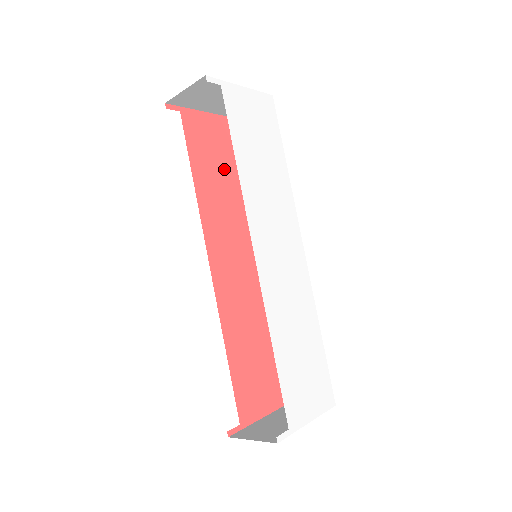
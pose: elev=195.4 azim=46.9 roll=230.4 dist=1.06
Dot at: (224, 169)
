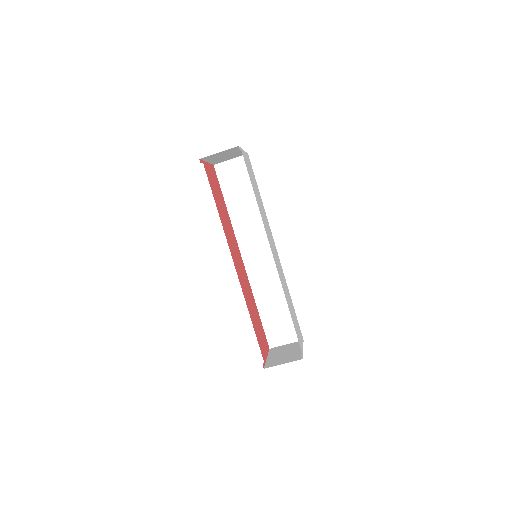
Dot at: (221, 201)
